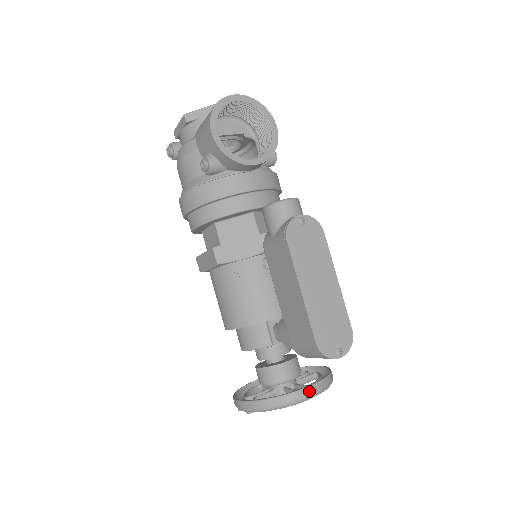
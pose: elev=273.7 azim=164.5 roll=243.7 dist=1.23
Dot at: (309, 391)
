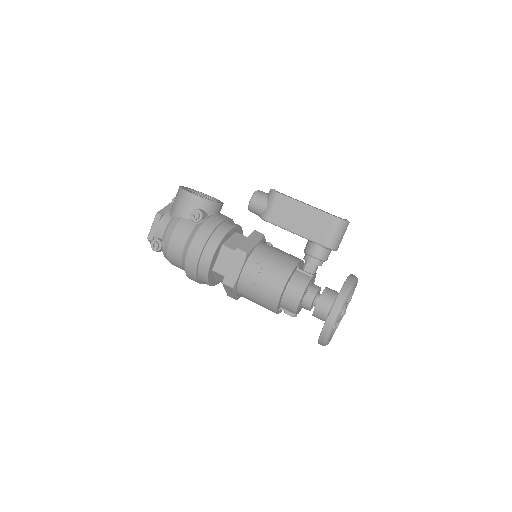
Dot at: (353, 275)
